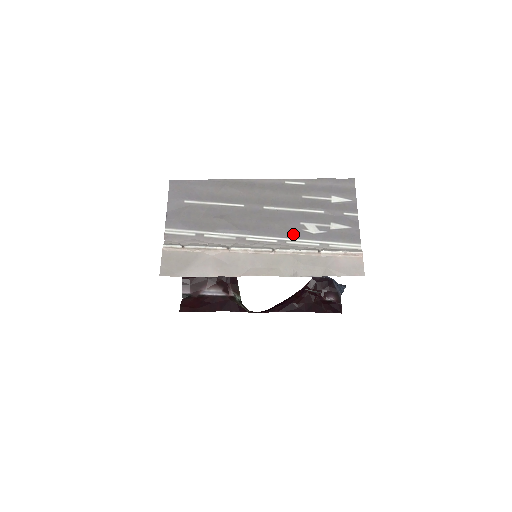
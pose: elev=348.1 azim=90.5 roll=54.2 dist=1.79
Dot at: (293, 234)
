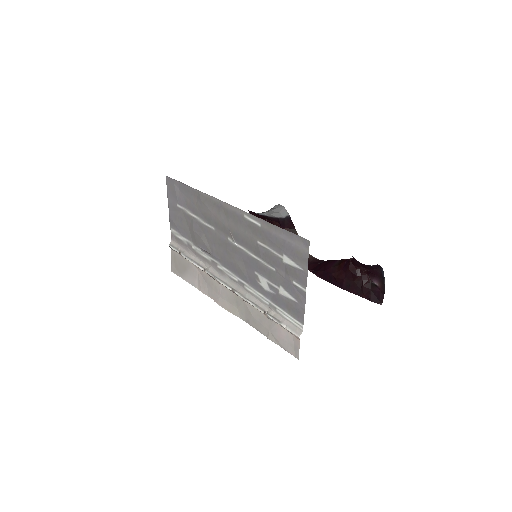
Dot at: (249, 281)
